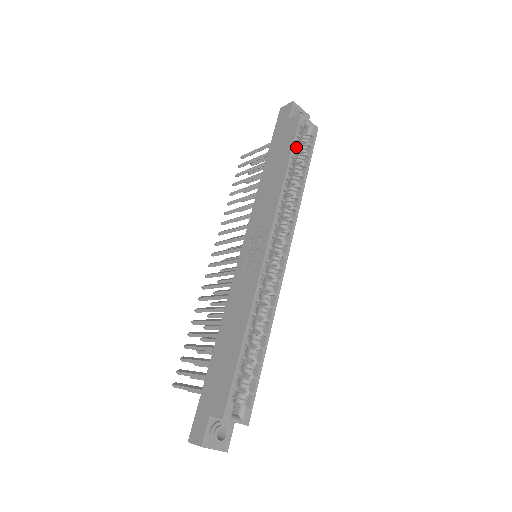
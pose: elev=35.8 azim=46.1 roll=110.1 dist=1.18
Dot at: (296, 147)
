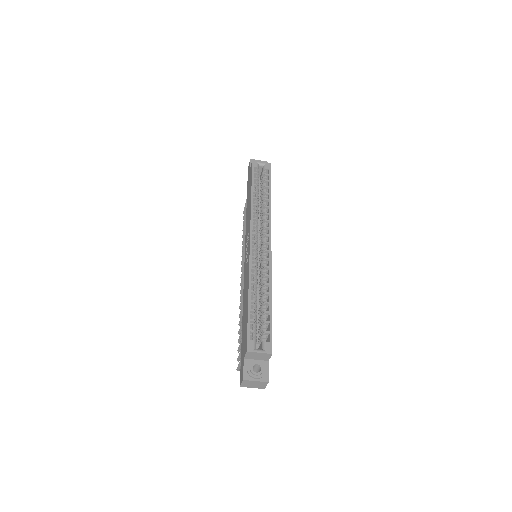
Dot at: (255, 180)
